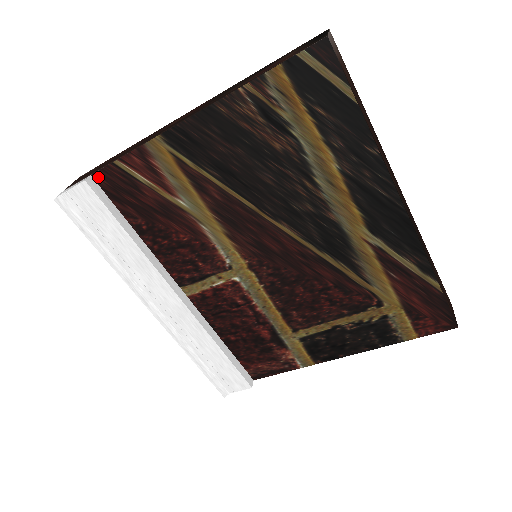
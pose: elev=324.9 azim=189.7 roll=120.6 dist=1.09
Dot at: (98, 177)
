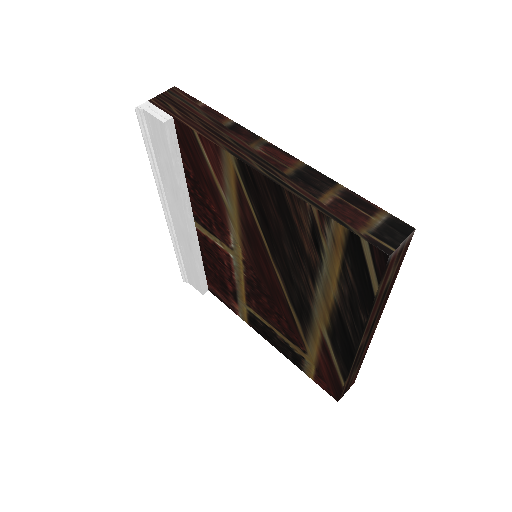
Dot at: (178, 124)
